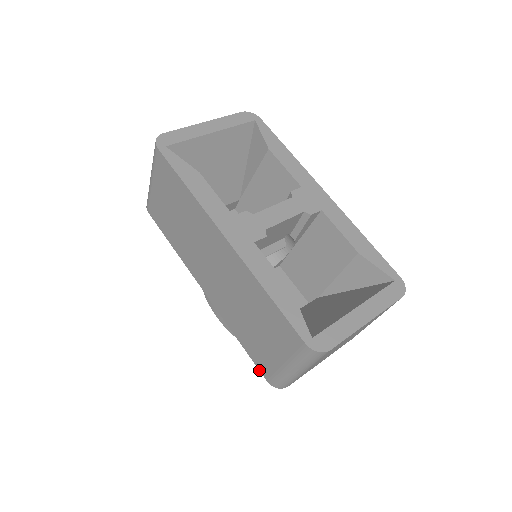
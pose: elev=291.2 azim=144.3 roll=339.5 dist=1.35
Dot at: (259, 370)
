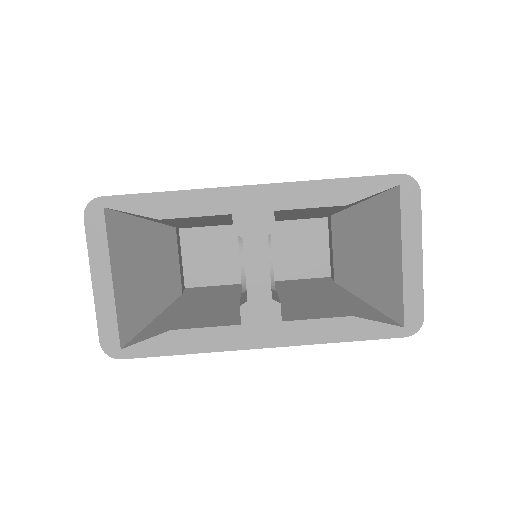
Dot at: occluded
